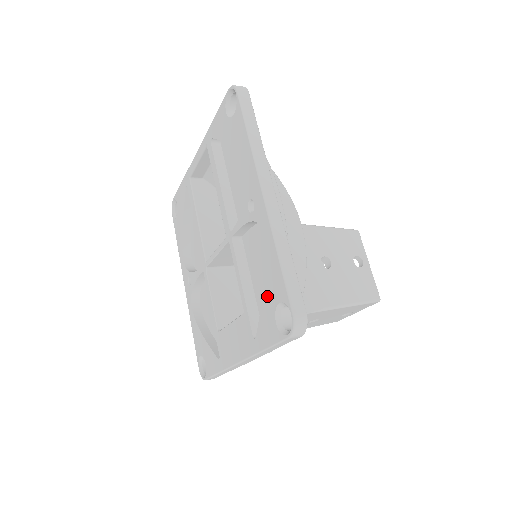
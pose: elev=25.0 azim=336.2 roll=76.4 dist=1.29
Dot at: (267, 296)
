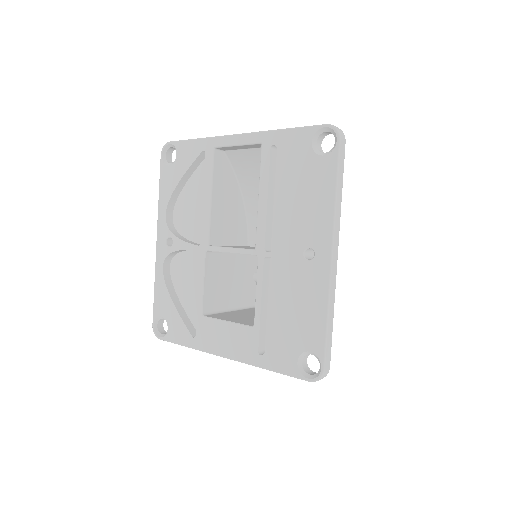
Dot at: (296, 337)
